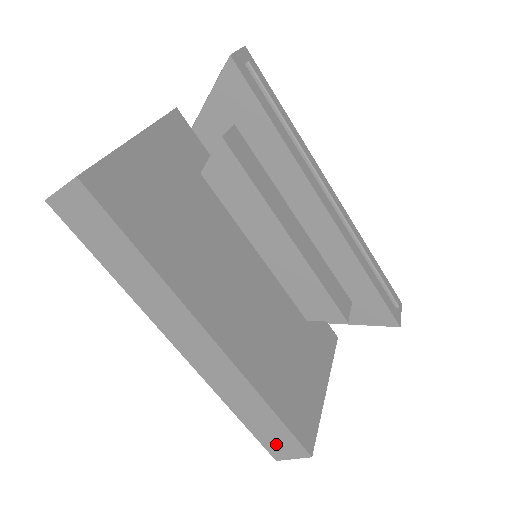
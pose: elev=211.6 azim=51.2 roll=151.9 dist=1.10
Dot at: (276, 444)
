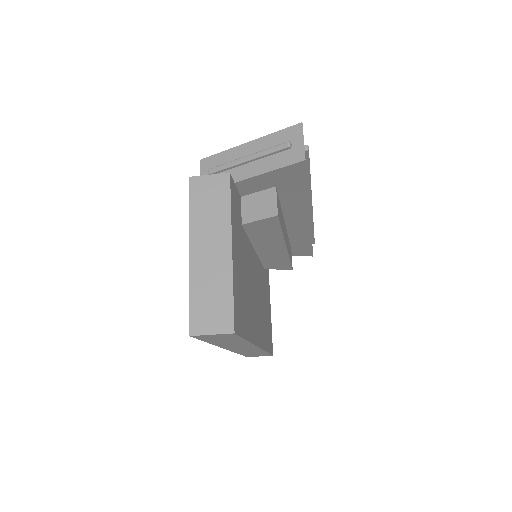
Dot at: occluded
